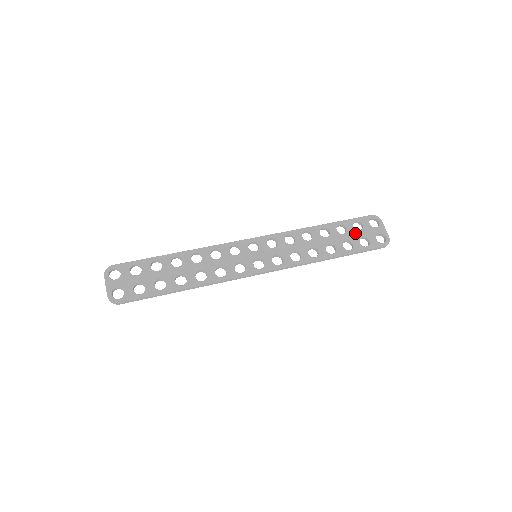
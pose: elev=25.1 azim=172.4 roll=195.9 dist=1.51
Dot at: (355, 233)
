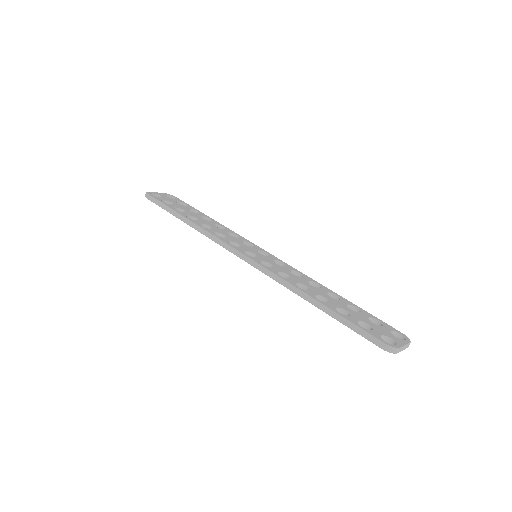
Dot at: (364, 318)
